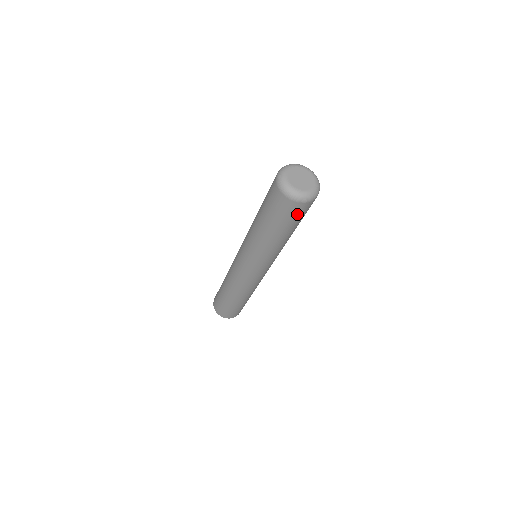
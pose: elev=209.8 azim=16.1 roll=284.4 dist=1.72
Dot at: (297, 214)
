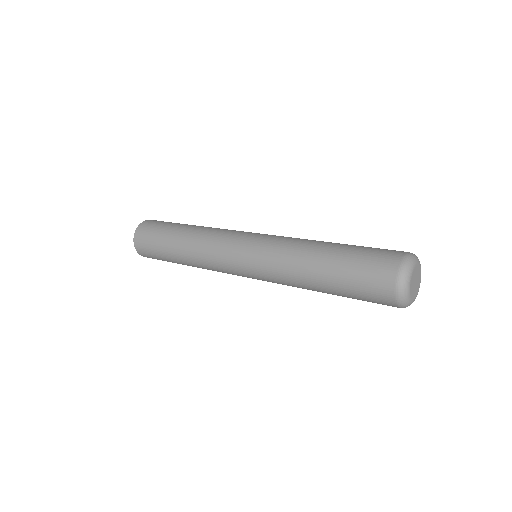
Dot at: (377, 303)
